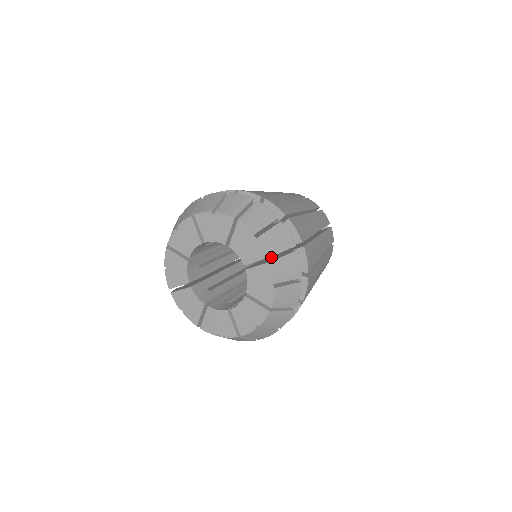
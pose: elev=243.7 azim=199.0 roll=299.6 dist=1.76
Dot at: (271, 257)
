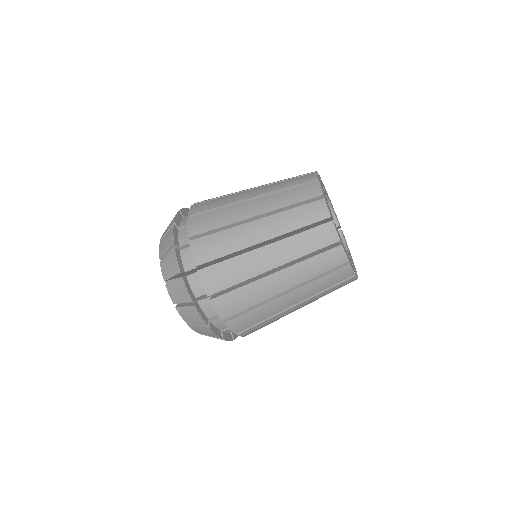
Dot at: occluded
